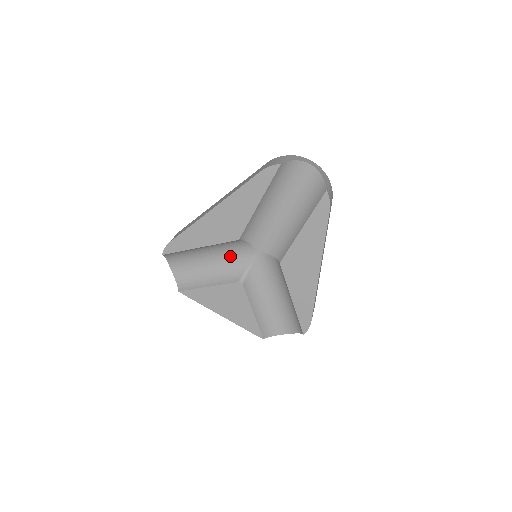
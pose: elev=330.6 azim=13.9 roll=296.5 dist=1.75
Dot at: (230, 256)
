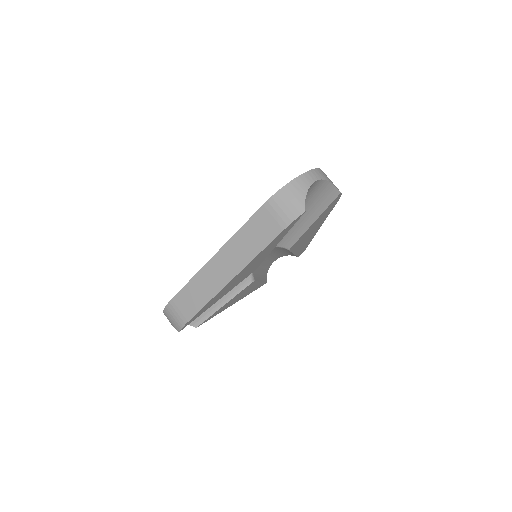
Dot at: occluded
